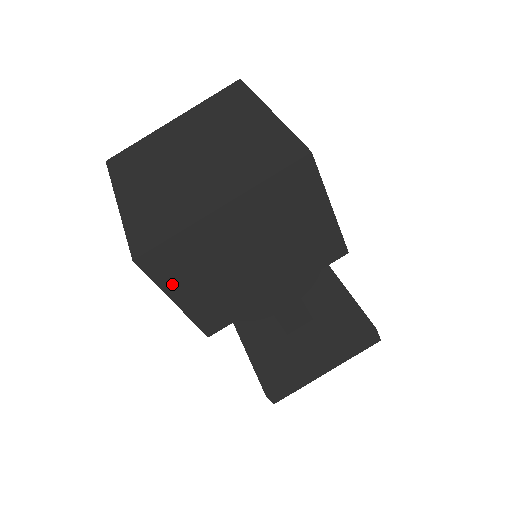
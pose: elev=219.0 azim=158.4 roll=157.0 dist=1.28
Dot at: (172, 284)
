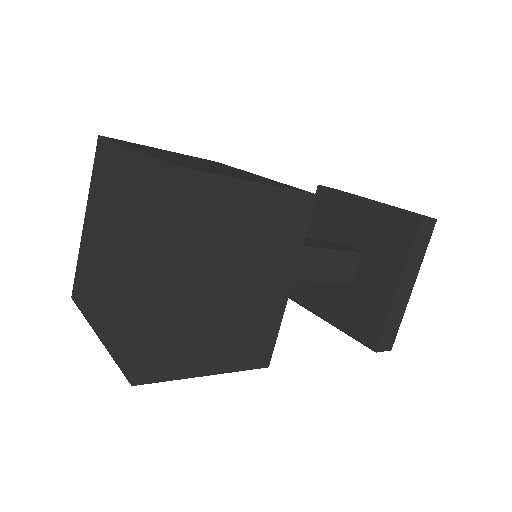
Dot at: occluded
